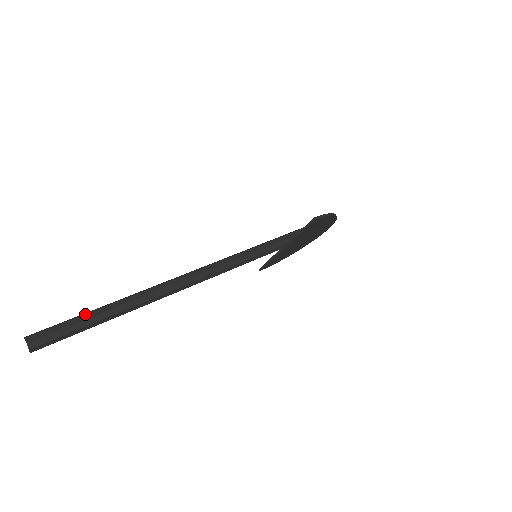
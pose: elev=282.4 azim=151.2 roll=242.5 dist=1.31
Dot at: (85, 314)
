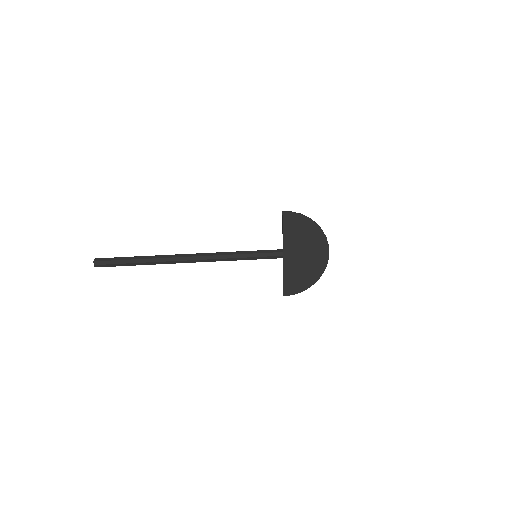
Dot at: (129, 257)
